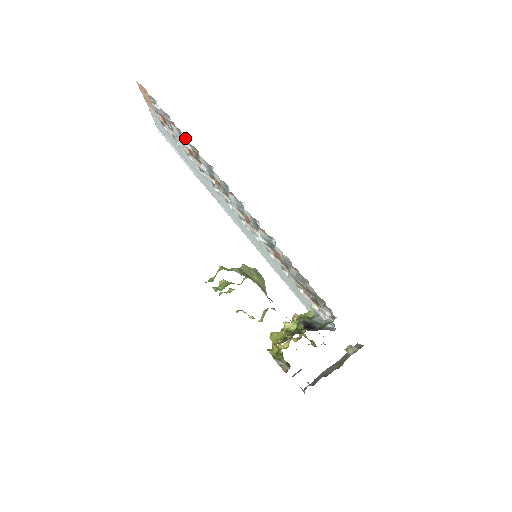
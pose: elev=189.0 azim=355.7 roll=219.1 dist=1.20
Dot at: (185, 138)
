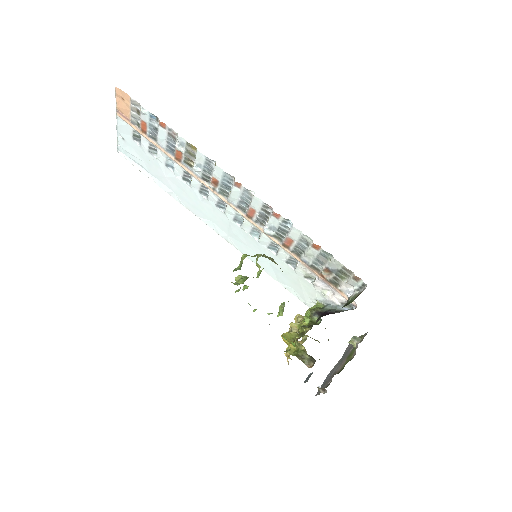
Dot at: (180, 137)
